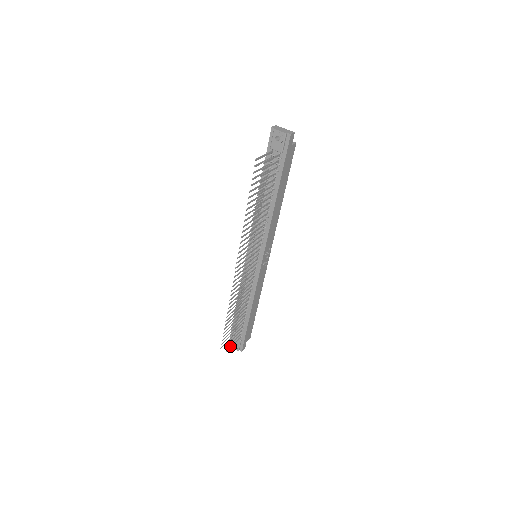
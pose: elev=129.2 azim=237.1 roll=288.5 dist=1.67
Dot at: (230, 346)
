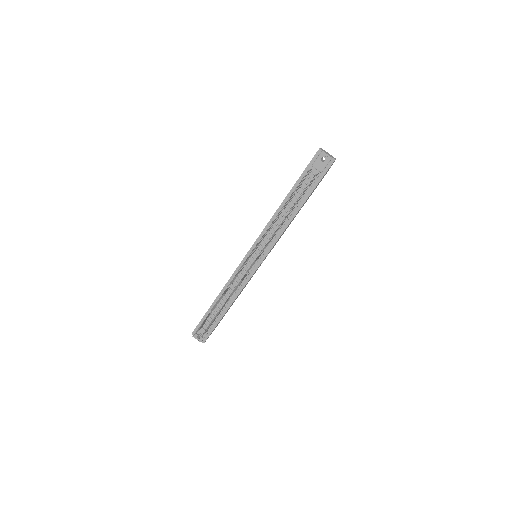
Dot at: (193, 336)
